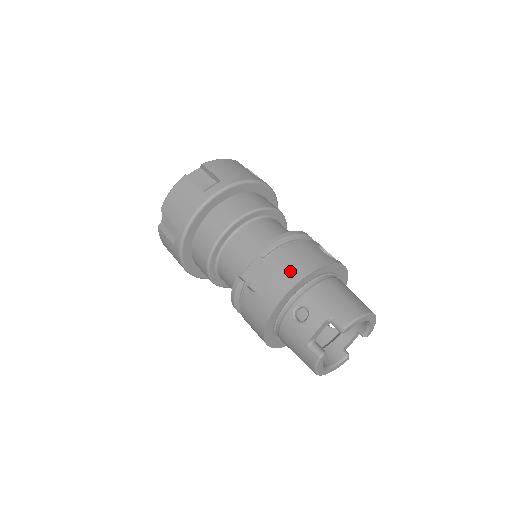
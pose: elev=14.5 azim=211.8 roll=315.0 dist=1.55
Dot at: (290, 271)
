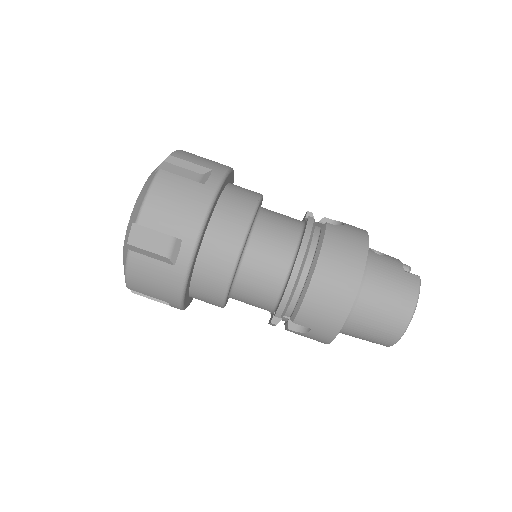
Dot at: occluded
